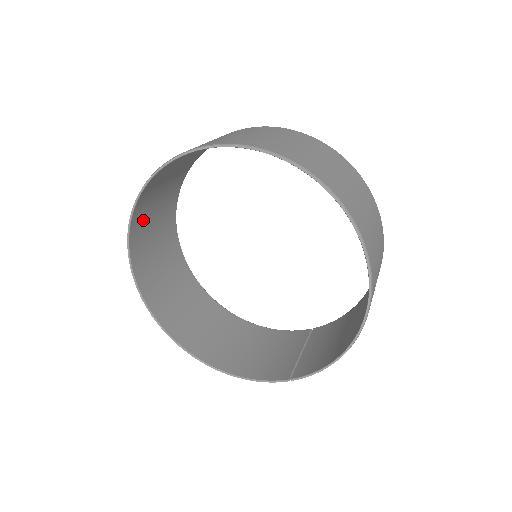
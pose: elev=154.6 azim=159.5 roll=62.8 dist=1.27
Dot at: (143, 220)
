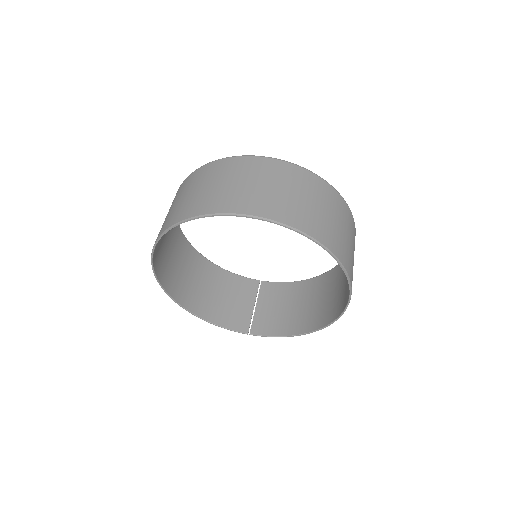
Dot at: occluded
